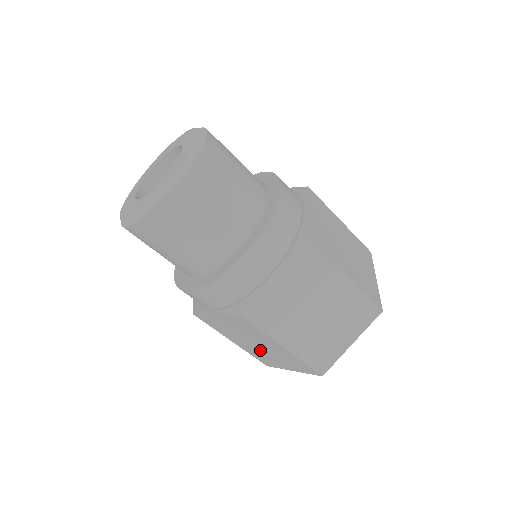
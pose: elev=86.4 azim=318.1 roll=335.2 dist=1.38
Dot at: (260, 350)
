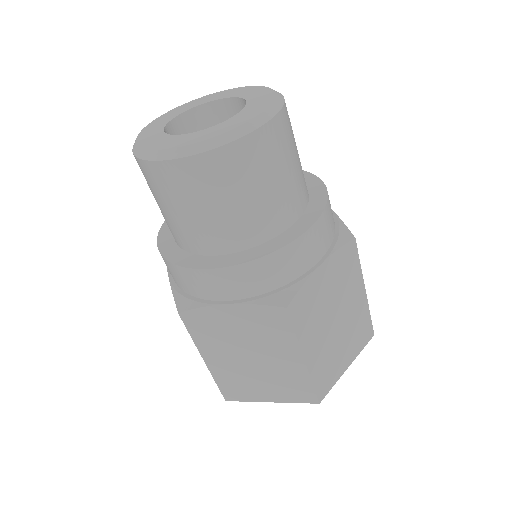
Dot at: (247, 370)
